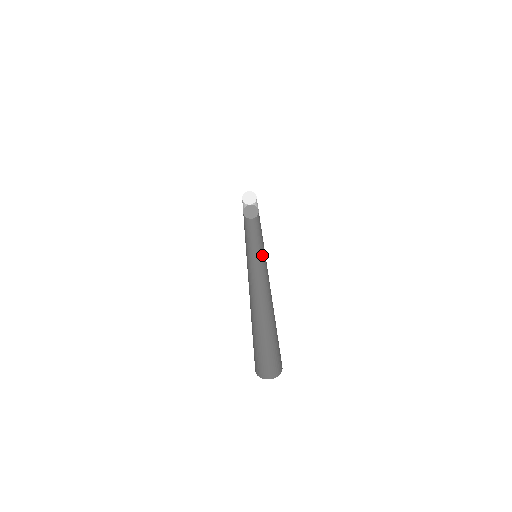
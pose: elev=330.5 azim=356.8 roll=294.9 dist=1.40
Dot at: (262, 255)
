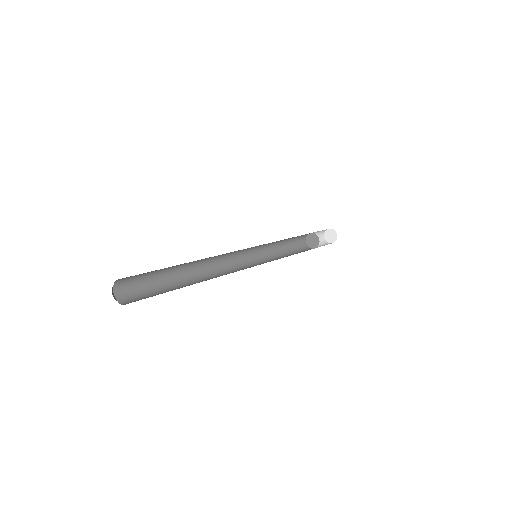
Dot at: occluded
